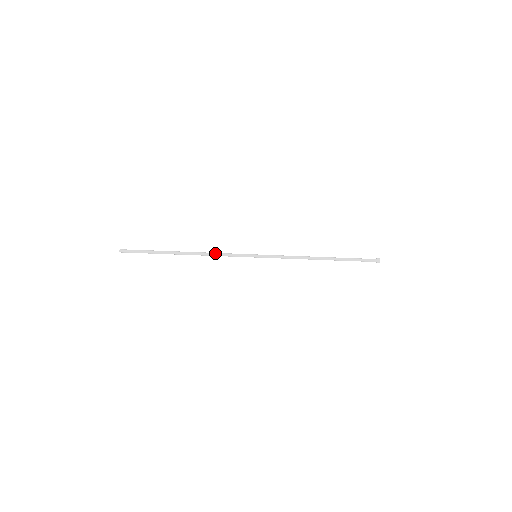
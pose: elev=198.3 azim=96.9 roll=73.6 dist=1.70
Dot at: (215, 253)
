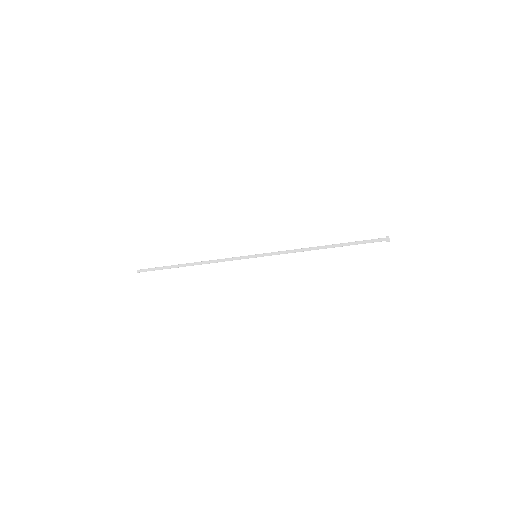
Dot at: (217, 260)
